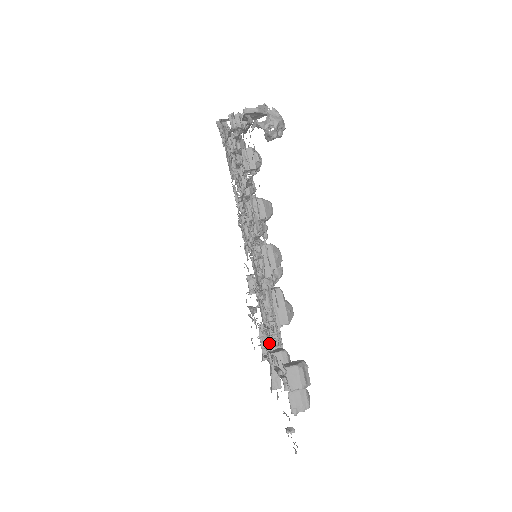
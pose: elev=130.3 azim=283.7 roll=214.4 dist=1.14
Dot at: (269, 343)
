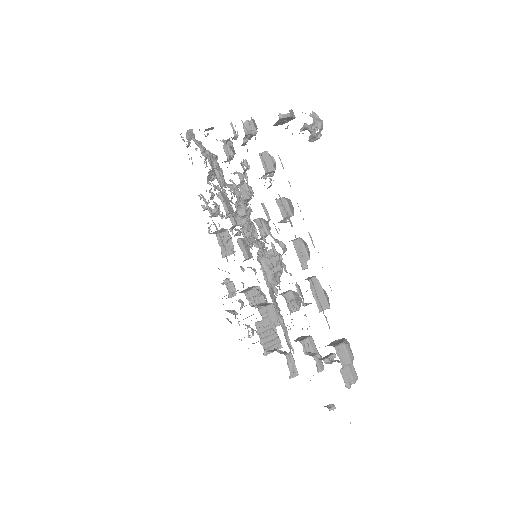
Dot at: occluded
